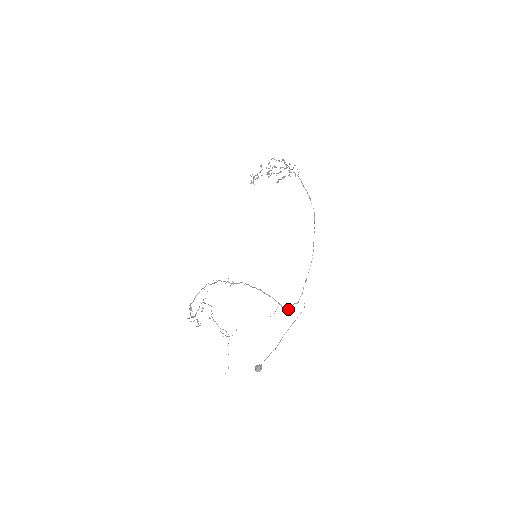
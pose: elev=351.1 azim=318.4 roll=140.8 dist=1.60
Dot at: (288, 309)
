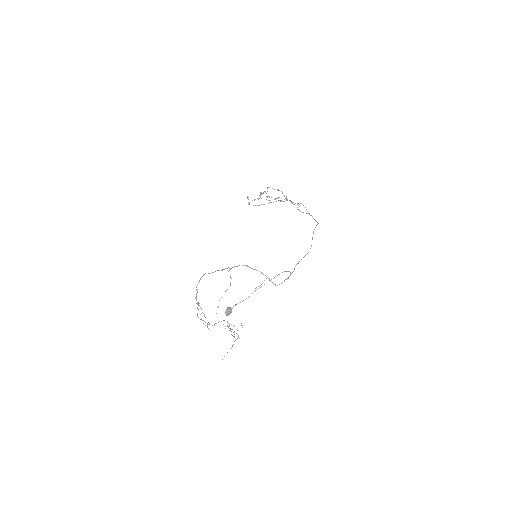
Dot at: (279, 284)
